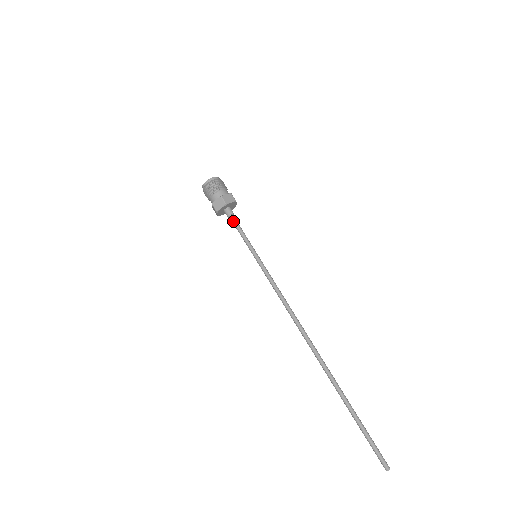
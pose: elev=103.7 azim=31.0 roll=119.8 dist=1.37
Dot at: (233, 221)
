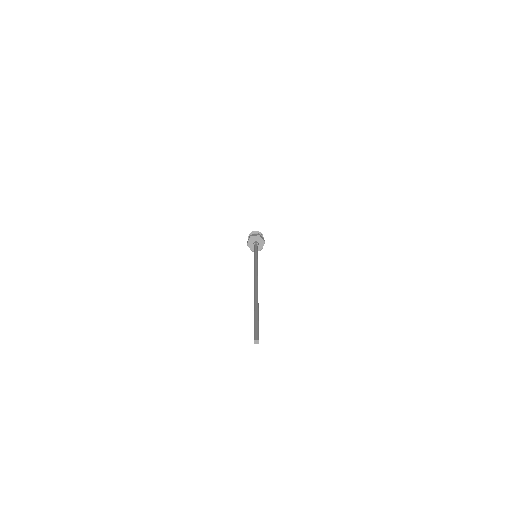
Dot at: (255, 245)
